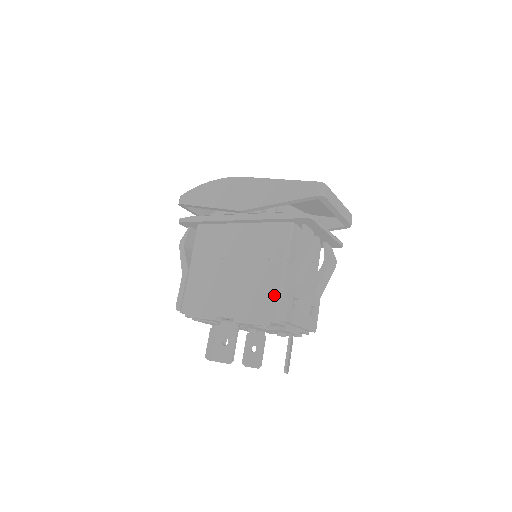
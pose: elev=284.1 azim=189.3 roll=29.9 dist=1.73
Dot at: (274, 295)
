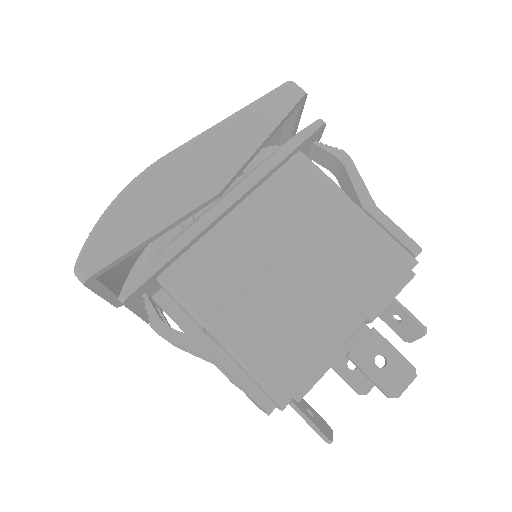
Dot at: (380, 239)
